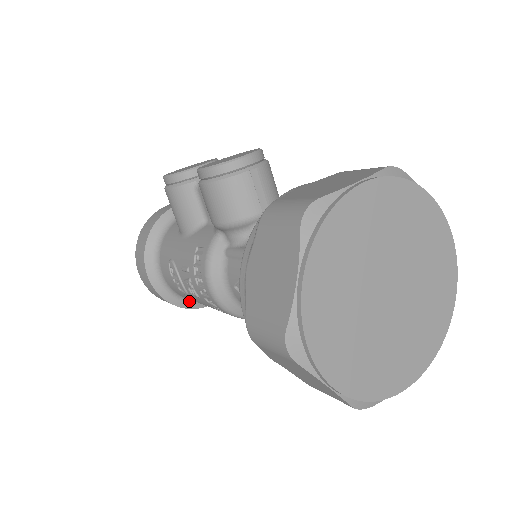
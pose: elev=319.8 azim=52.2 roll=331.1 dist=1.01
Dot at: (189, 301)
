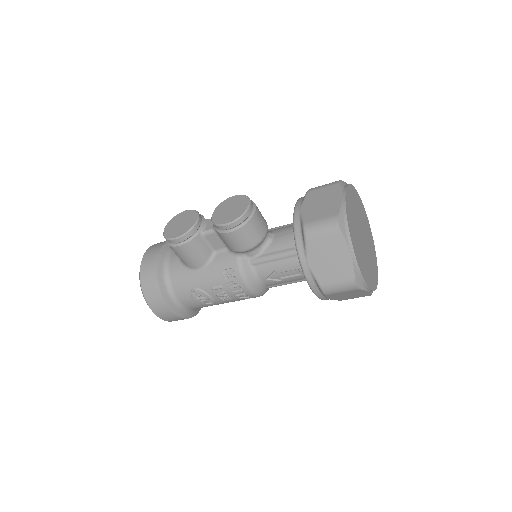
Dot at: (196, 310)
